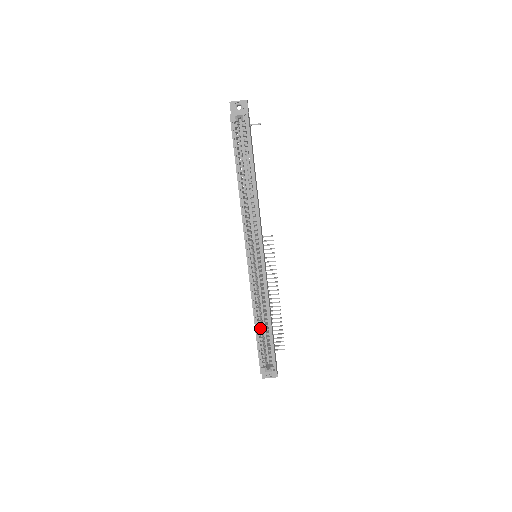
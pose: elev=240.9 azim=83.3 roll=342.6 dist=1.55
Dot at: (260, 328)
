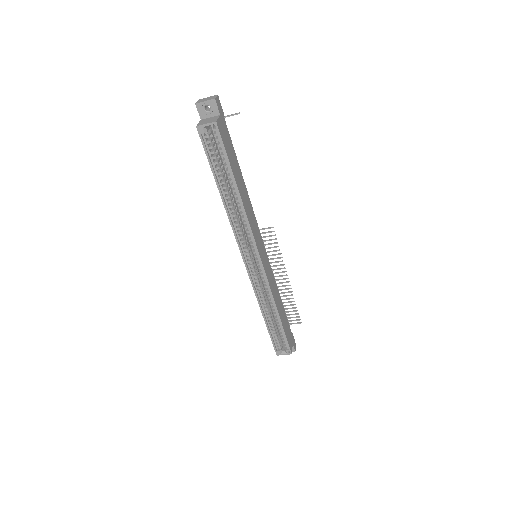
Dot at: (270, 320)
